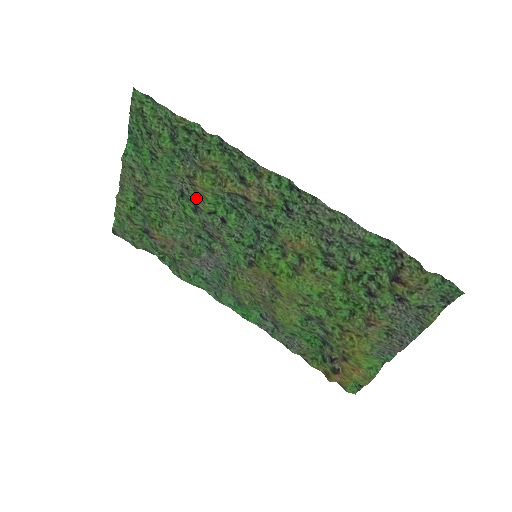
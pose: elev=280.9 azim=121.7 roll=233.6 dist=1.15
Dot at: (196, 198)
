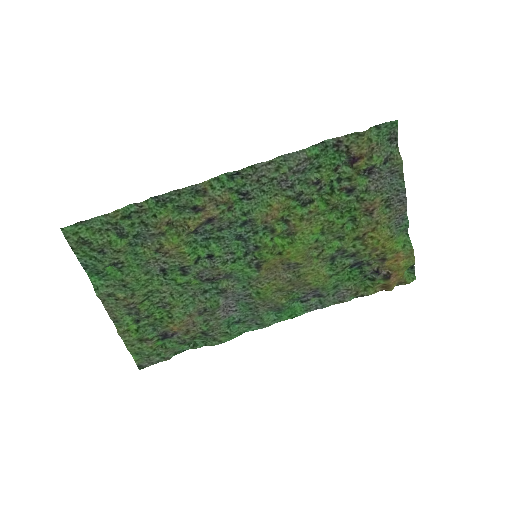
Dot at: (177, 262)
